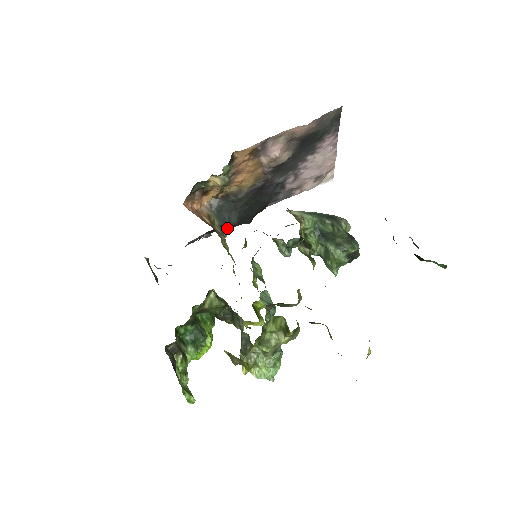
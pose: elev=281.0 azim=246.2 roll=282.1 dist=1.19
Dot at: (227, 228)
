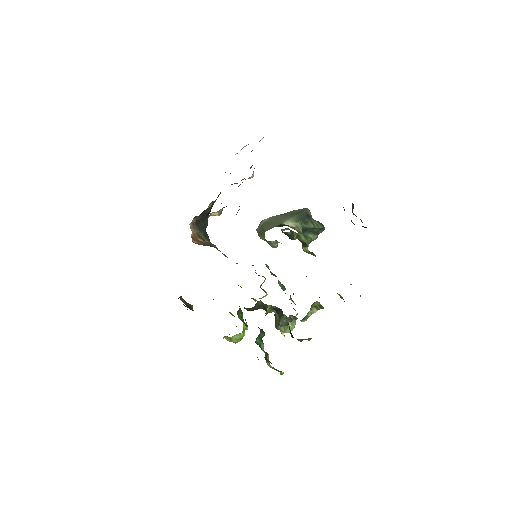
Dot at: (207, 234)
